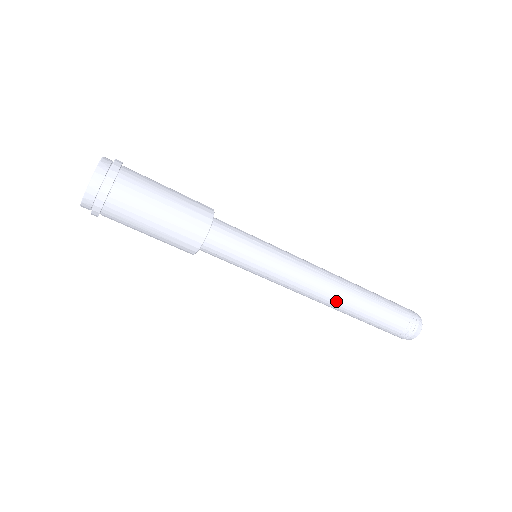
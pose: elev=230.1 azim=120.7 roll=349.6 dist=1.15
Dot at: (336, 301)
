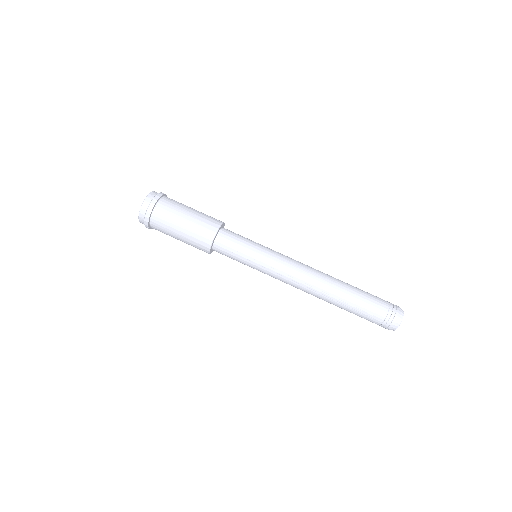
Dot at: (322, 283)
